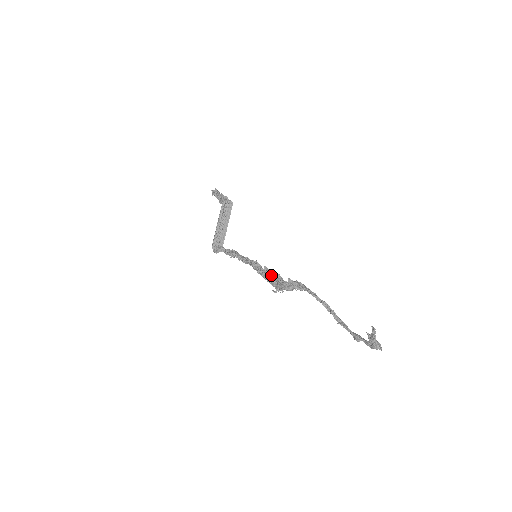
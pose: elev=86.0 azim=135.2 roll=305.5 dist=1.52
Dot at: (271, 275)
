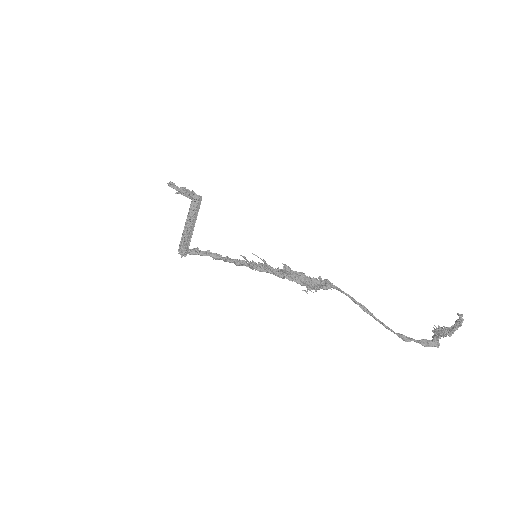
Dot at: (296, 273)
